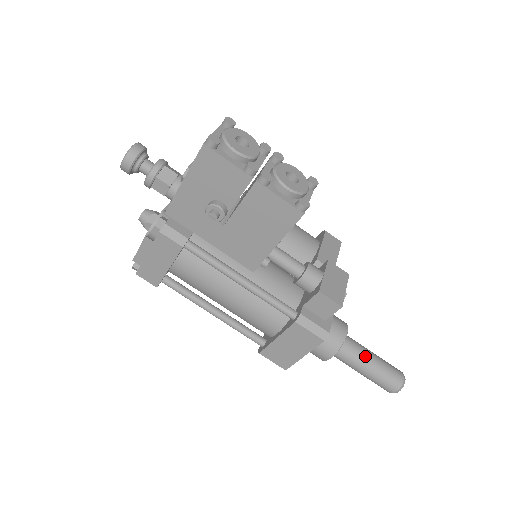
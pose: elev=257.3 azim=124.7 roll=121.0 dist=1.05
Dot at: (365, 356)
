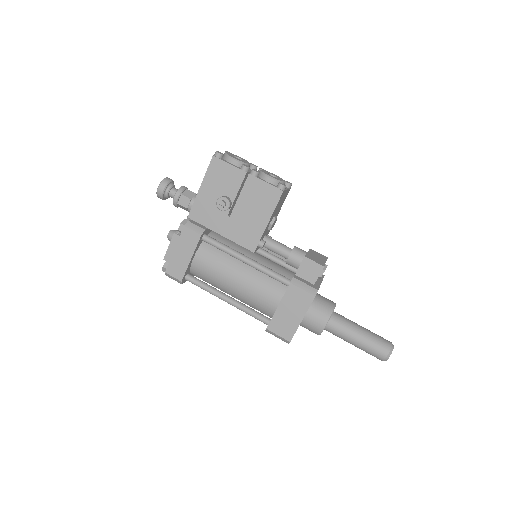
Dot at: (354, 325)
